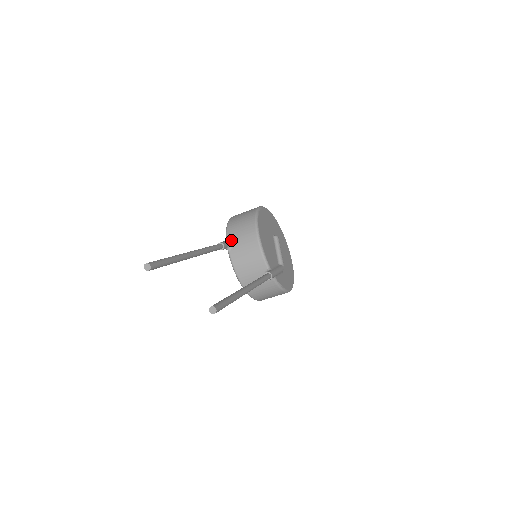
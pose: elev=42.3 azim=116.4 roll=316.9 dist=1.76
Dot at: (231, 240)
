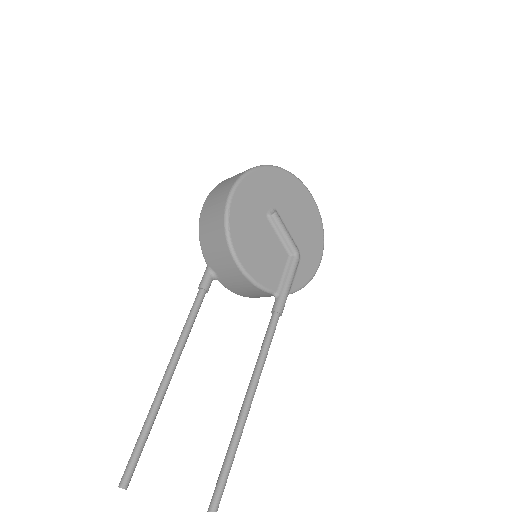
Dot at: (212, 269)
